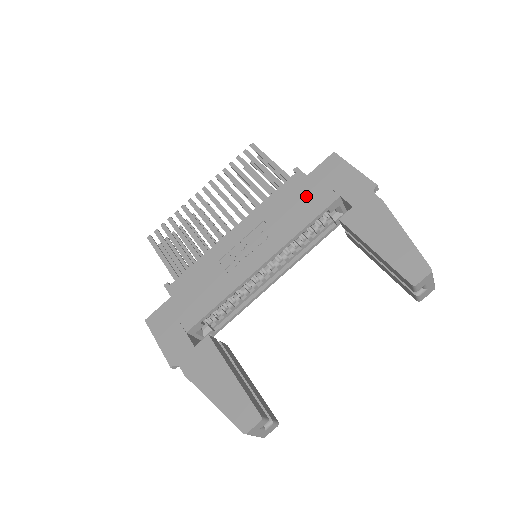
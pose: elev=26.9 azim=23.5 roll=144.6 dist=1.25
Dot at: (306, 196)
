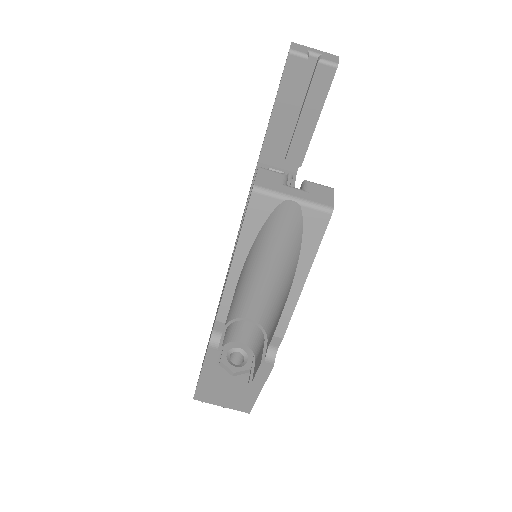
Dot at: occluded
